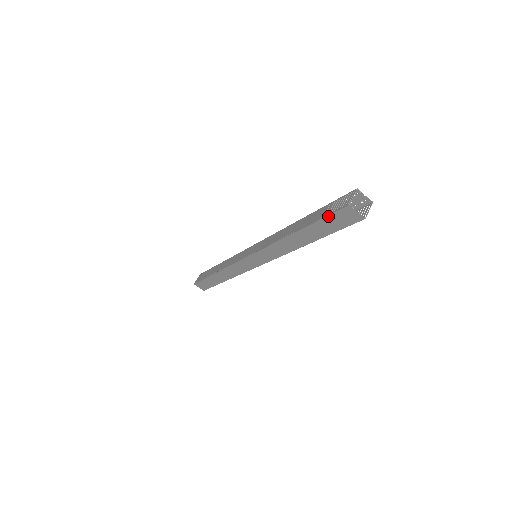
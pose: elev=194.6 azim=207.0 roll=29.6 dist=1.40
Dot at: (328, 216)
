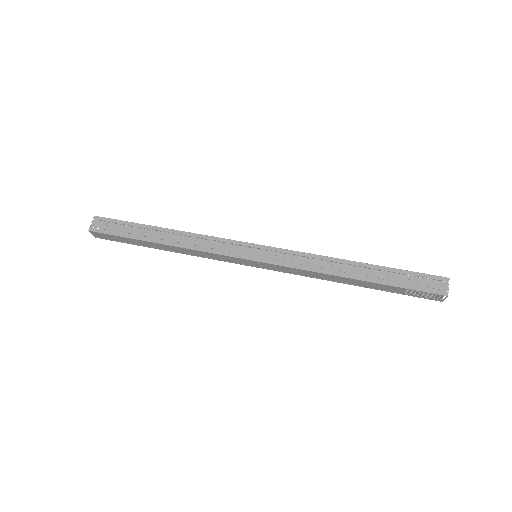
Dot at: occluded
